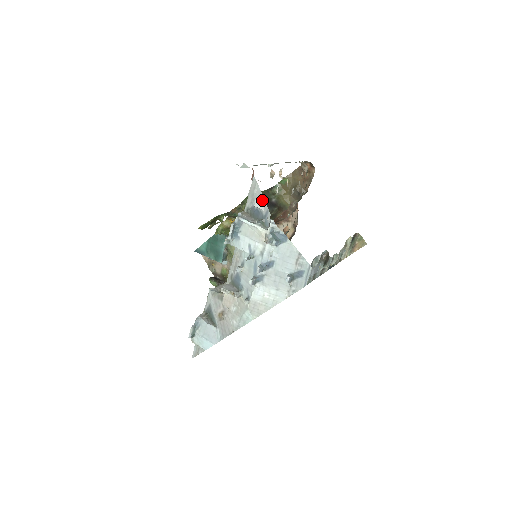
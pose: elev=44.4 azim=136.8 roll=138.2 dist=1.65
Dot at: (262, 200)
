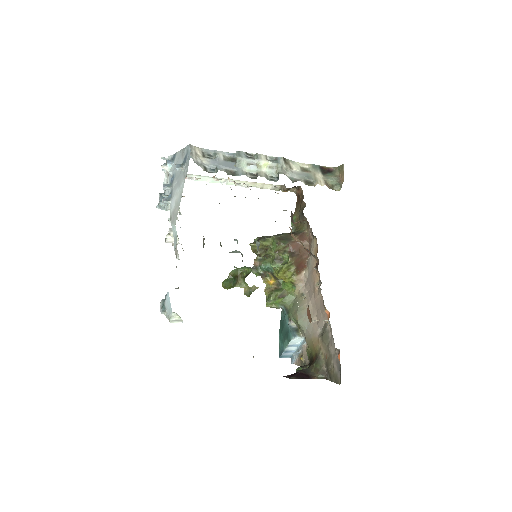
Dot at: occluded
